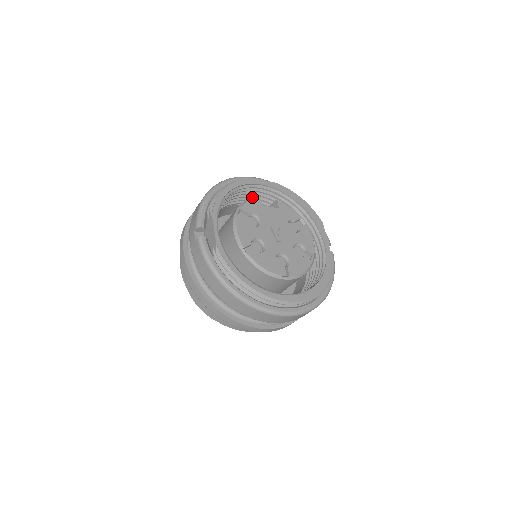
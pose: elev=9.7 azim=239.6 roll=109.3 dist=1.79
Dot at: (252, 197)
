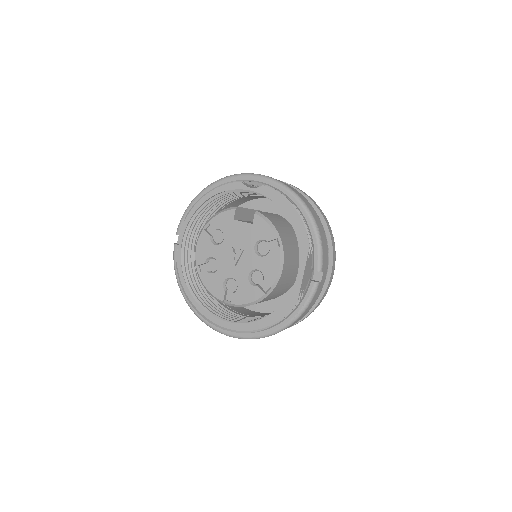
Dot at: occluded
